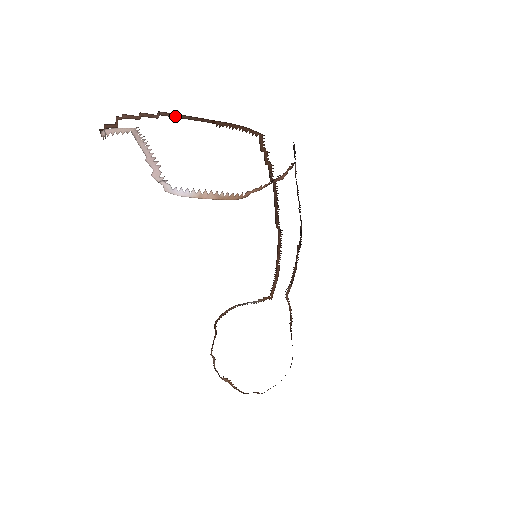
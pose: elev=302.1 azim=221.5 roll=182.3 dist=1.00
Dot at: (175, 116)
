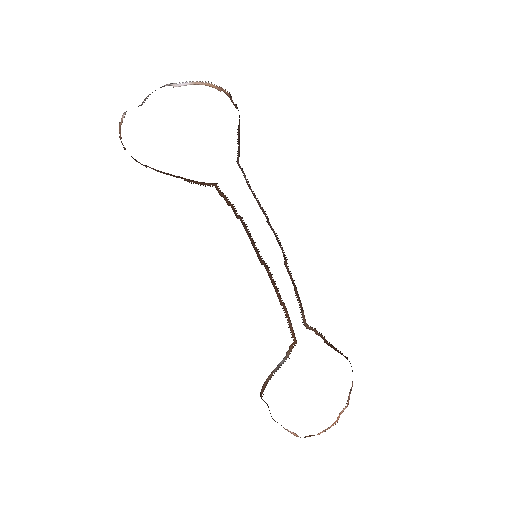
Dot at: (157, 171)
